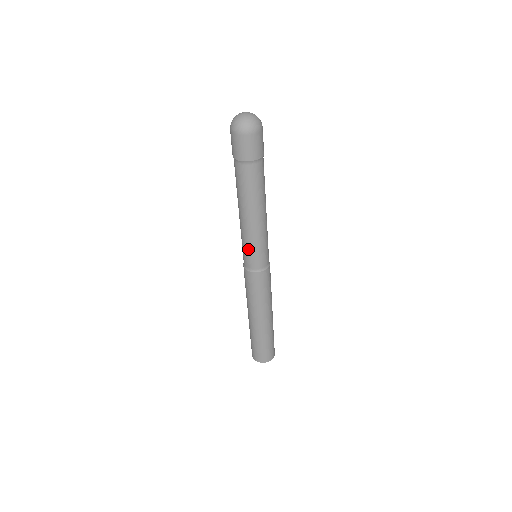
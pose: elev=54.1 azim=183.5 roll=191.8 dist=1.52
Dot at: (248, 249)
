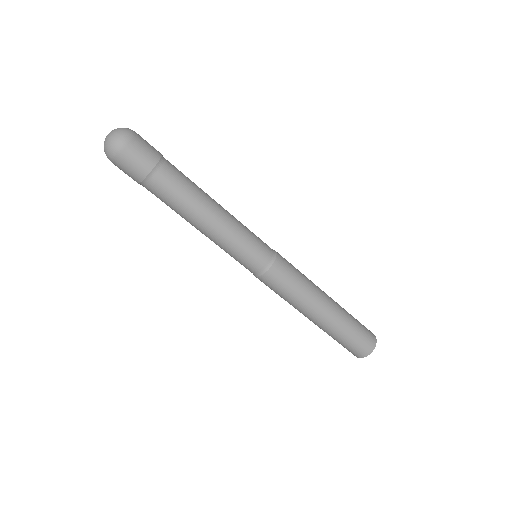
Dot at: occluded
